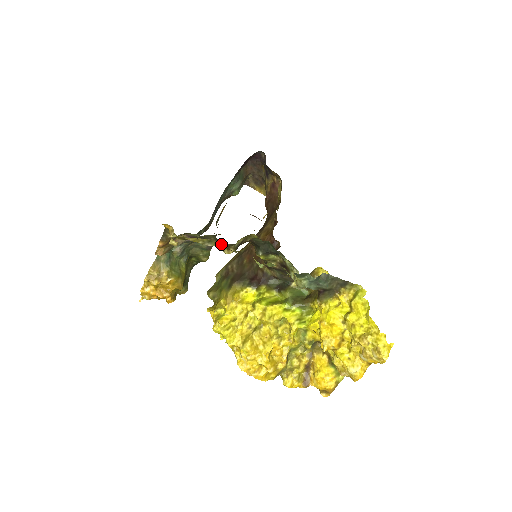
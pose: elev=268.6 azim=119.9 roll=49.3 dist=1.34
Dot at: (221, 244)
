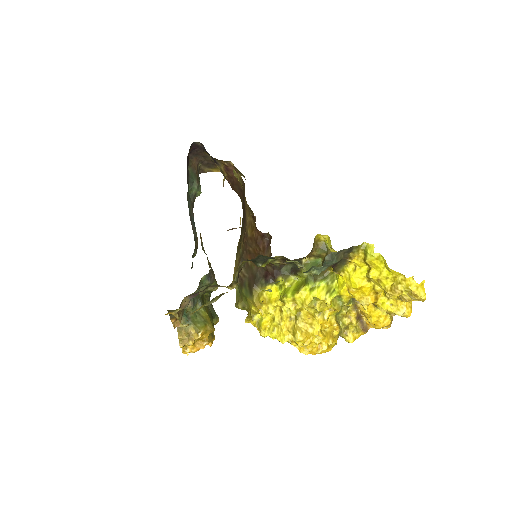
Dot at: (223, 294)
